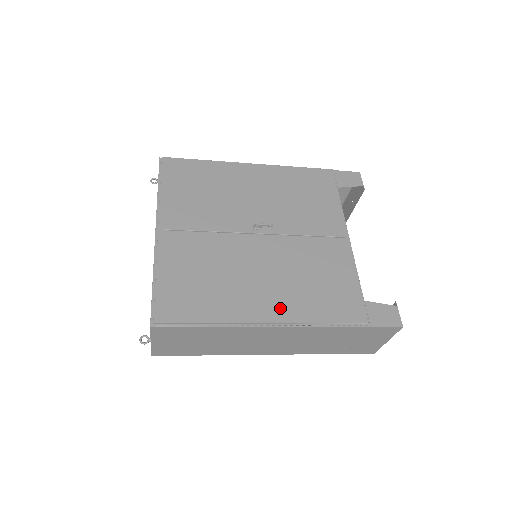
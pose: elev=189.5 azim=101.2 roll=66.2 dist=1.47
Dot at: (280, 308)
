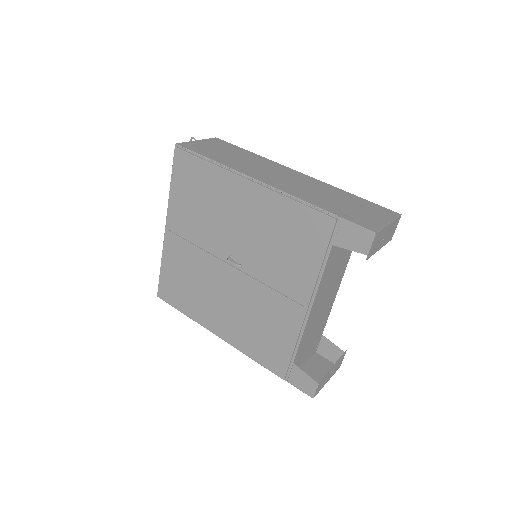
Dot at: (227, 331)
